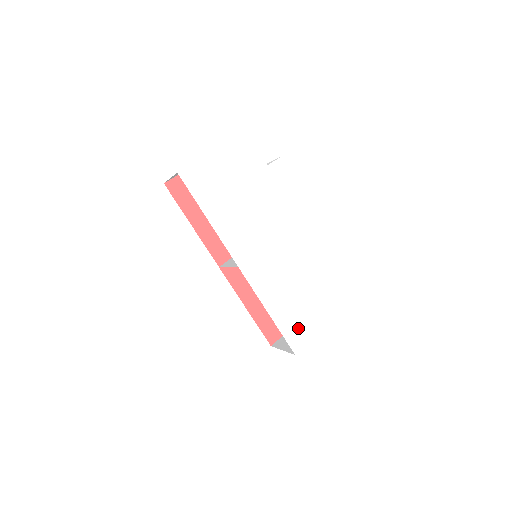
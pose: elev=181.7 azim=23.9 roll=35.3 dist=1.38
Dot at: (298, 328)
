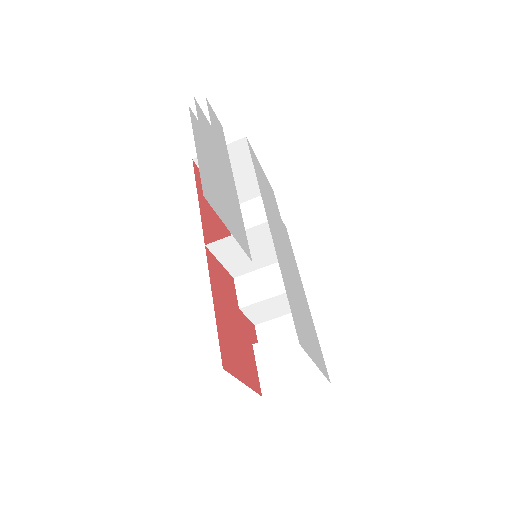
Dot at: (299, 327)
